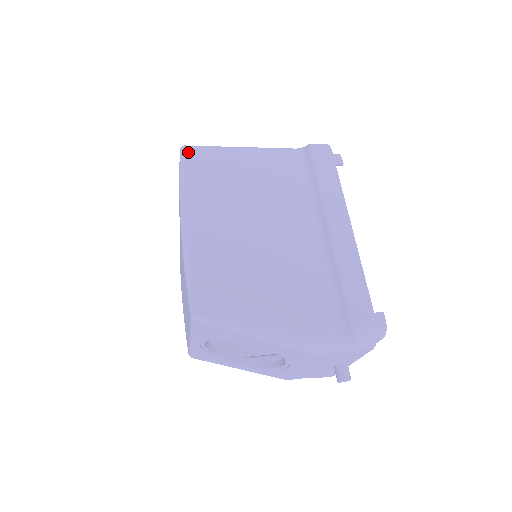
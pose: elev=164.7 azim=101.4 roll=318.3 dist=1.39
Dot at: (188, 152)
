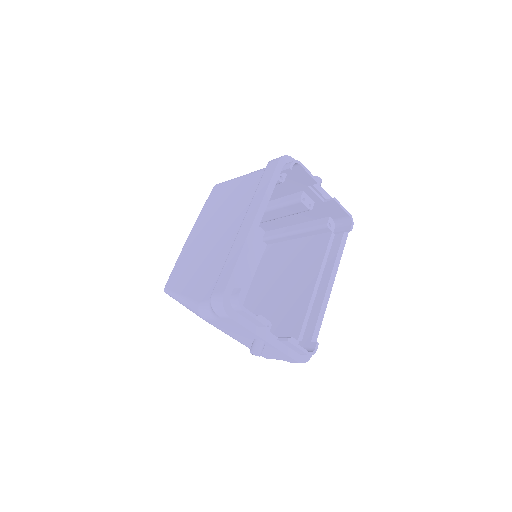
Dot at: (214, 188)
